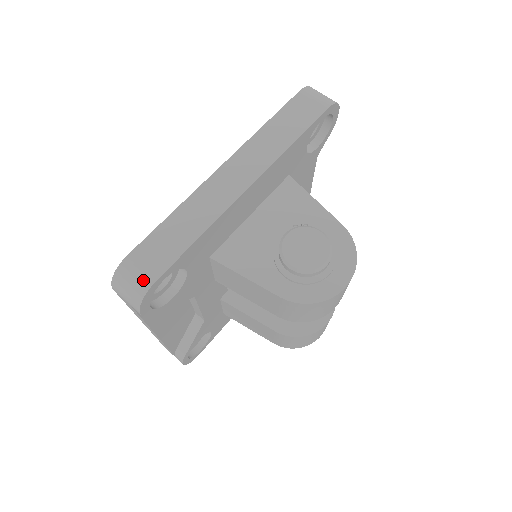
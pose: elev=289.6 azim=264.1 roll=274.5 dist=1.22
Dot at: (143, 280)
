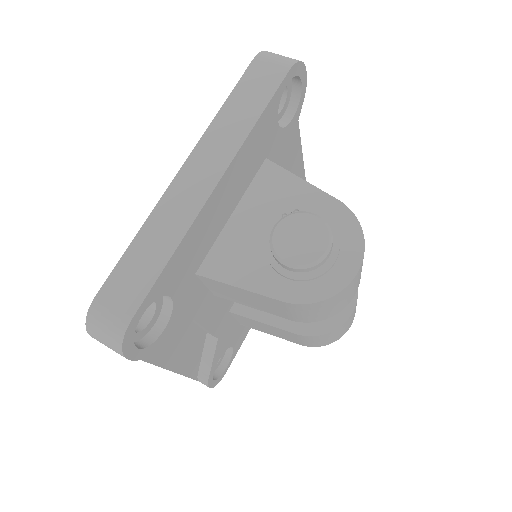
Dot at: (117, 322)
